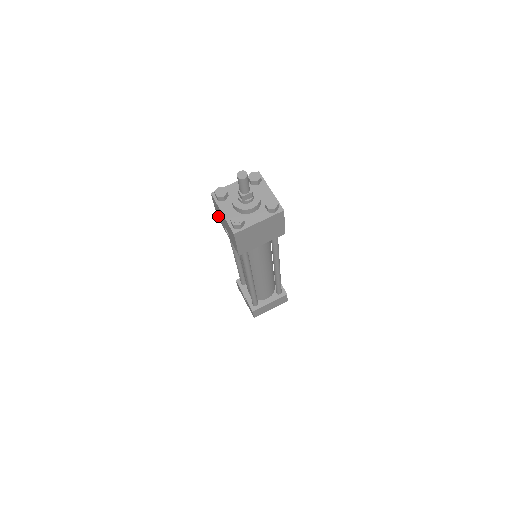
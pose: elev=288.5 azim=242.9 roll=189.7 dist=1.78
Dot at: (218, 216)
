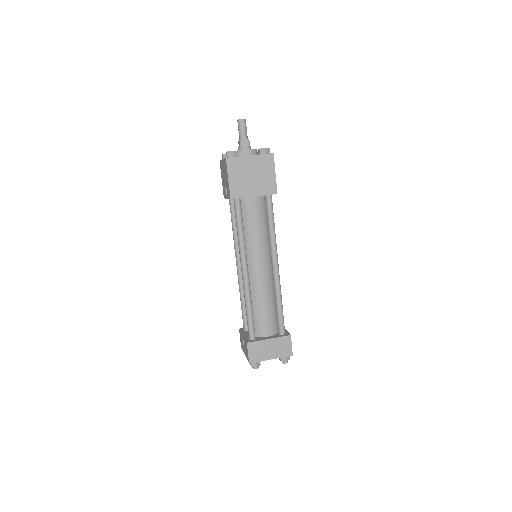
Dot at: (223, 190)
